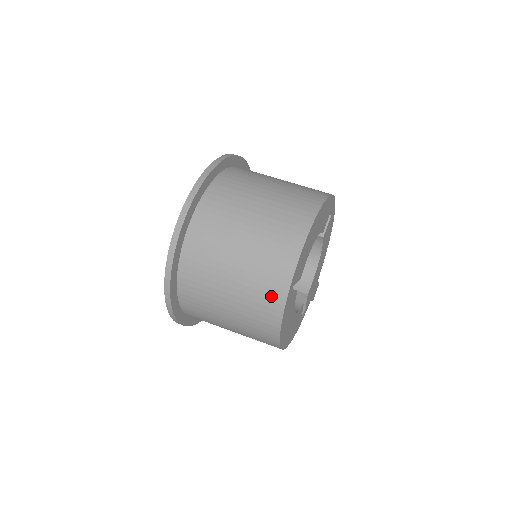
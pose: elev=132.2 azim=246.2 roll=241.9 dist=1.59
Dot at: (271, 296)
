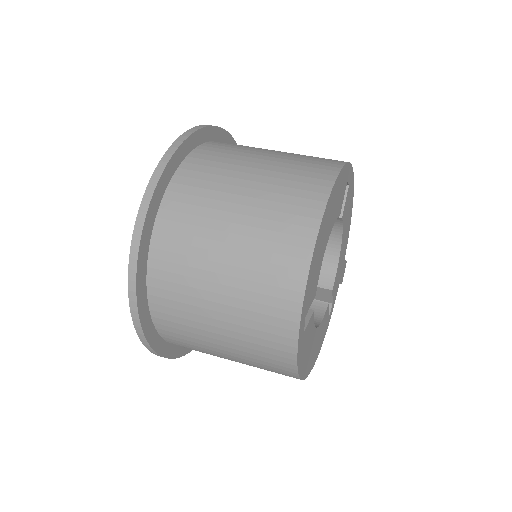
Dot at: (276, 337)
